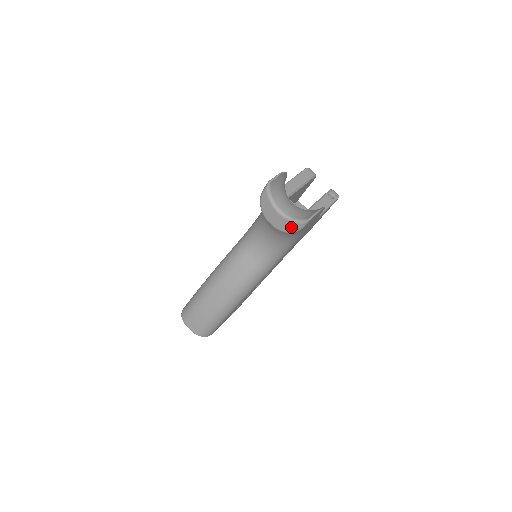
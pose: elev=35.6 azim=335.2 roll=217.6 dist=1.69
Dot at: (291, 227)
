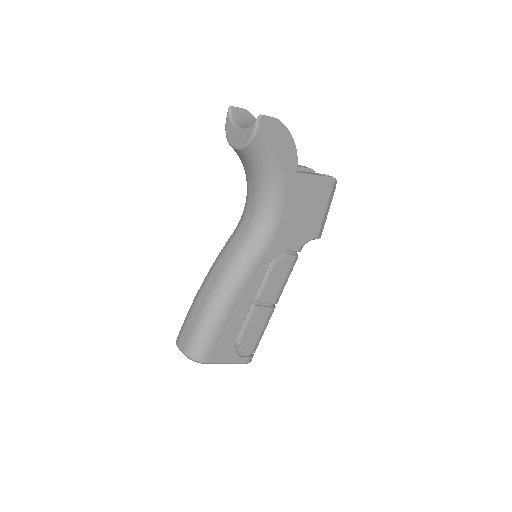
Dot at: (248, 135)
